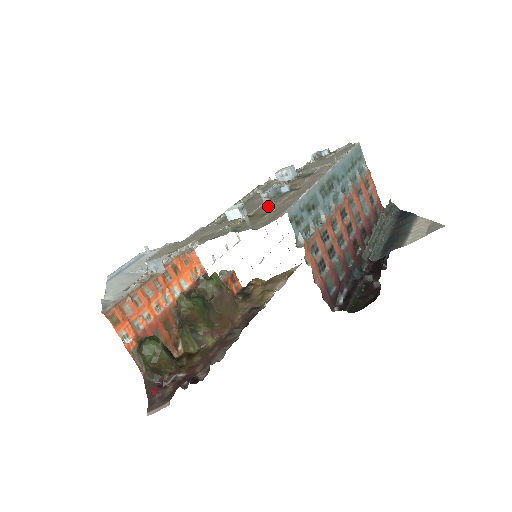
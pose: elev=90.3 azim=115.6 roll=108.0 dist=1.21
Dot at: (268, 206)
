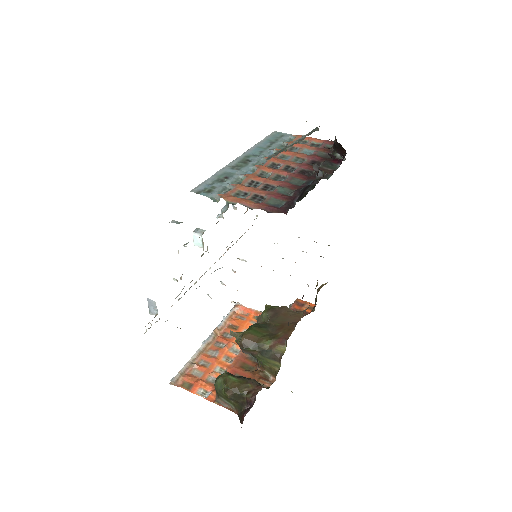
Dot at: occluded
